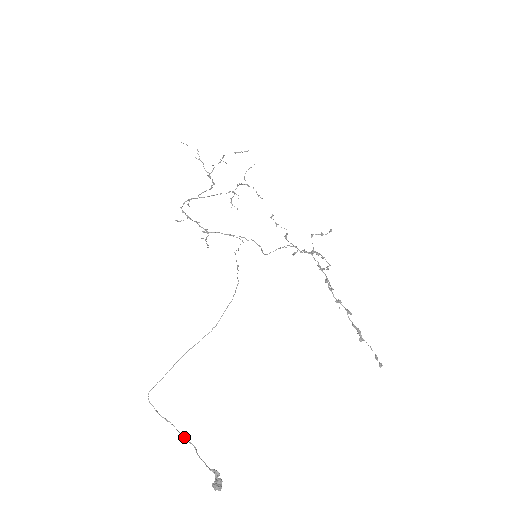
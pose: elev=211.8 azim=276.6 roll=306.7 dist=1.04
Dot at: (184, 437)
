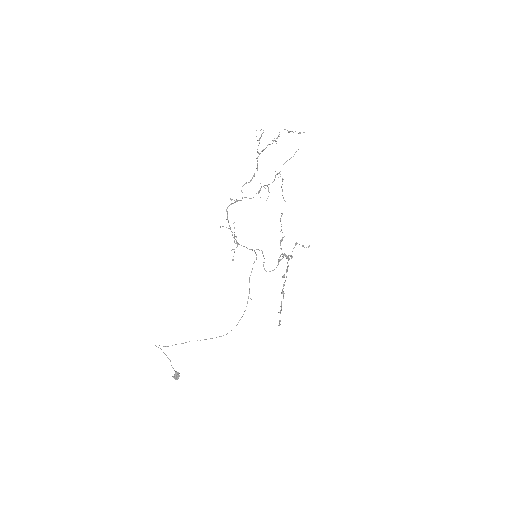
Dot at: (165, 354)
